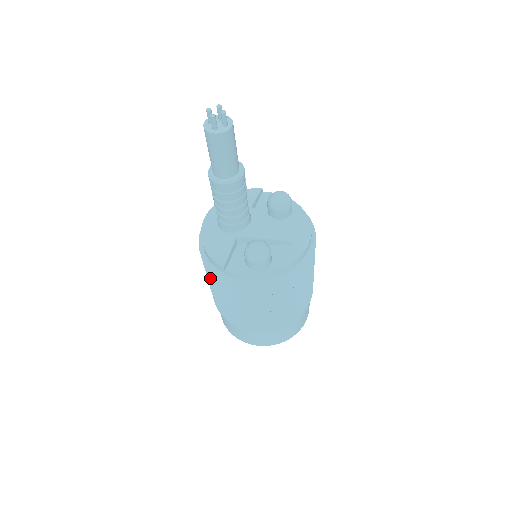
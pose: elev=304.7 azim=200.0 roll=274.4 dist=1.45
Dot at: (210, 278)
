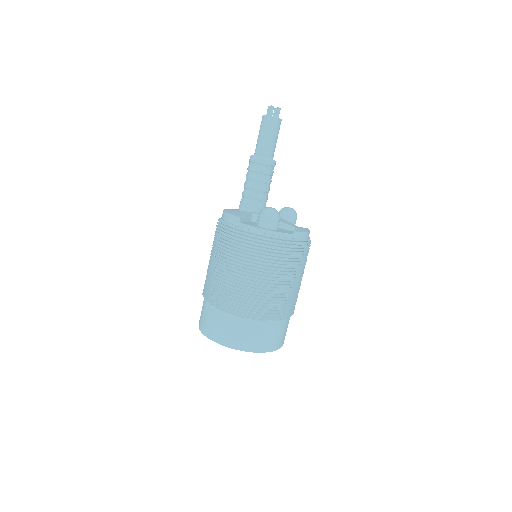
Dot at: (219, 243)
